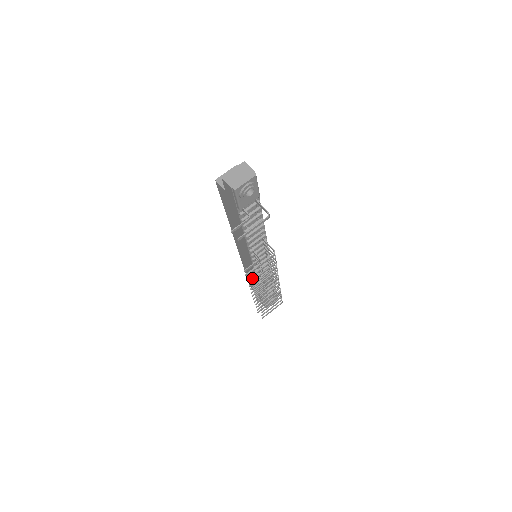
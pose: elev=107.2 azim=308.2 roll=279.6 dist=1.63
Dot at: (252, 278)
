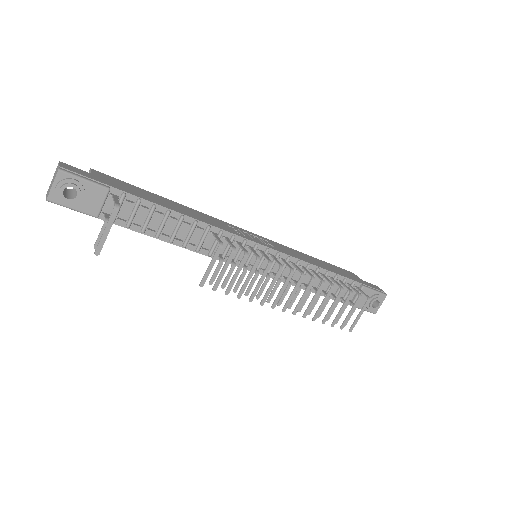
Dot at: occluded
